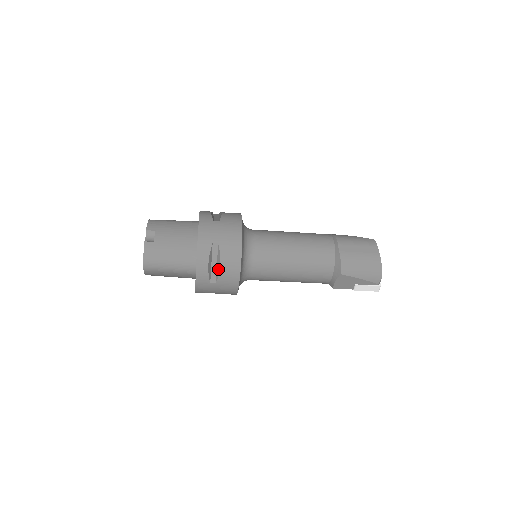
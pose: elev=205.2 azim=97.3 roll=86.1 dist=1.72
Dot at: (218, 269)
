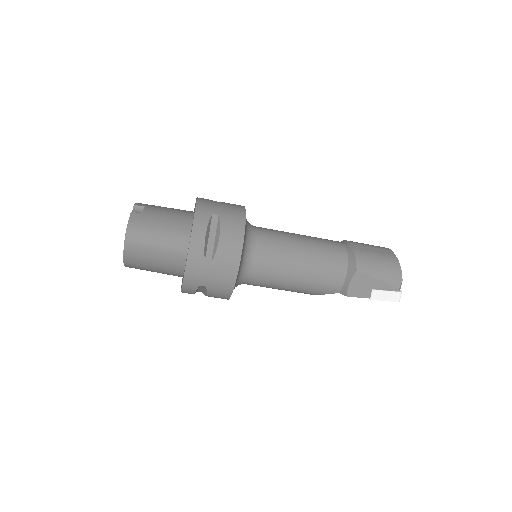
Dot at: (216, 243)
